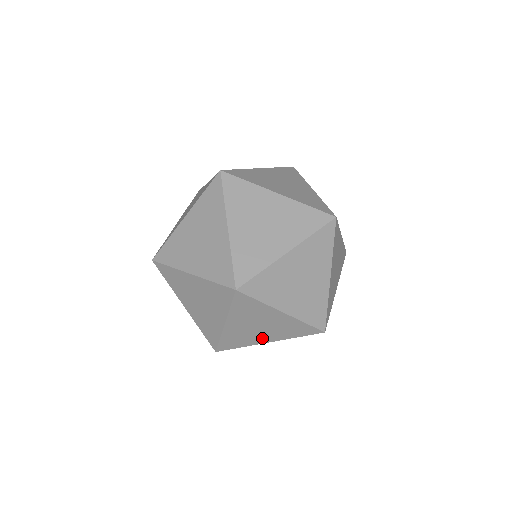
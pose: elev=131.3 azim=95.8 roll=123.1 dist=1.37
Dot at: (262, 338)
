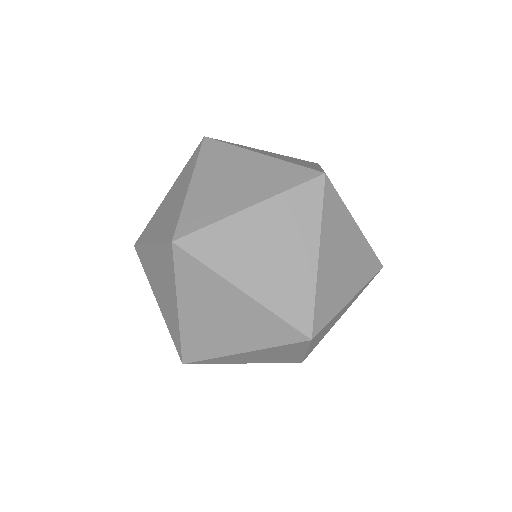
Dot at: (231, 343)
